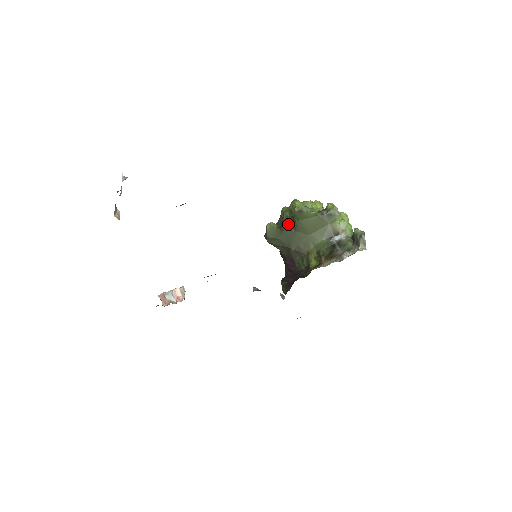
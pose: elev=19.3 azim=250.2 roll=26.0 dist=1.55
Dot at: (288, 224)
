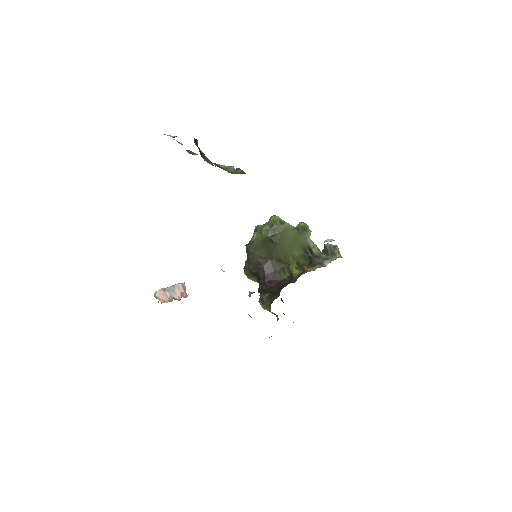
Dot at: (269, 237)
